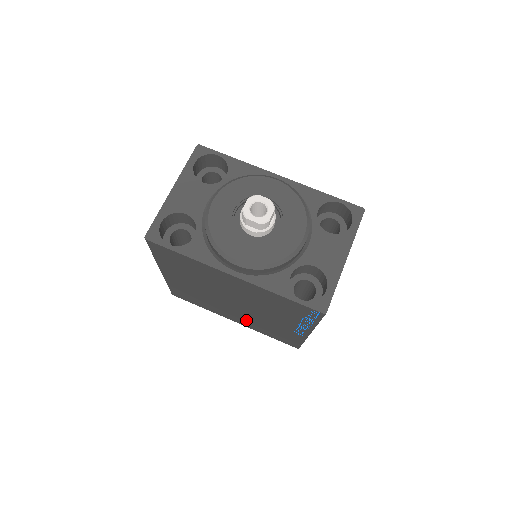
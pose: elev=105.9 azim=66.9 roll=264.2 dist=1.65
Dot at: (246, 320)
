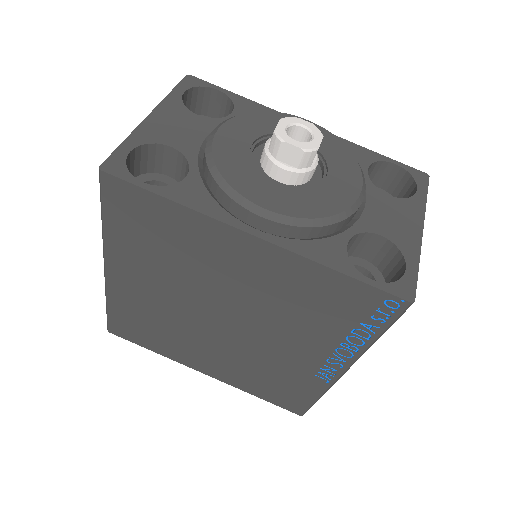
Dot at: (230, 364)
